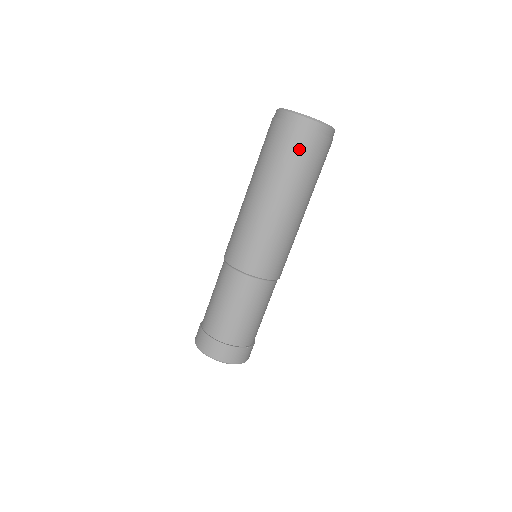
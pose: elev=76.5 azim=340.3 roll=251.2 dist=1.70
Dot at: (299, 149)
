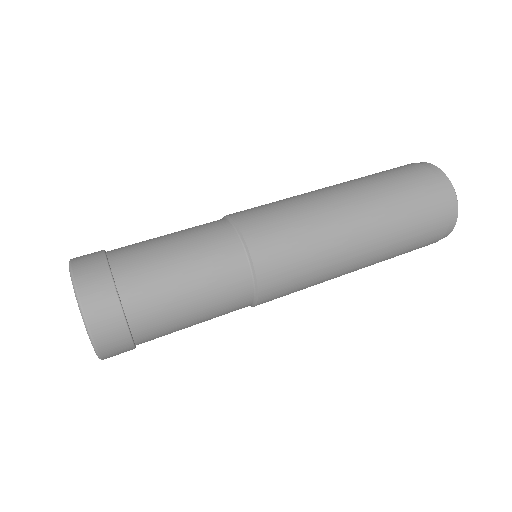
Dot at: (400, 172)
